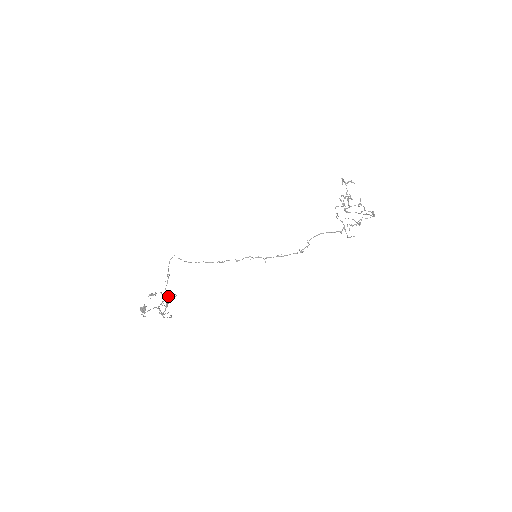
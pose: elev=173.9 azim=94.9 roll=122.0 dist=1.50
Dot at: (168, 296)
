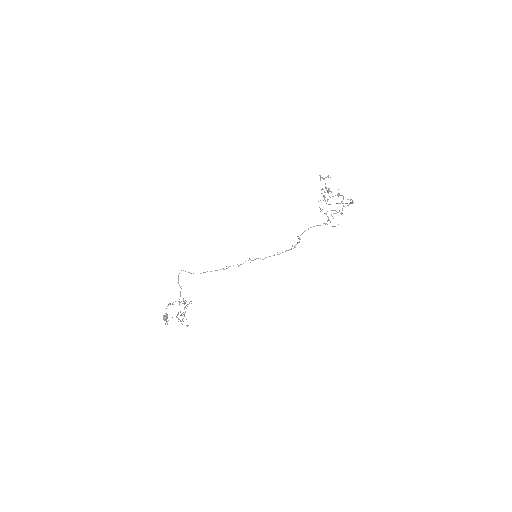
Dot at: (185, 303)
